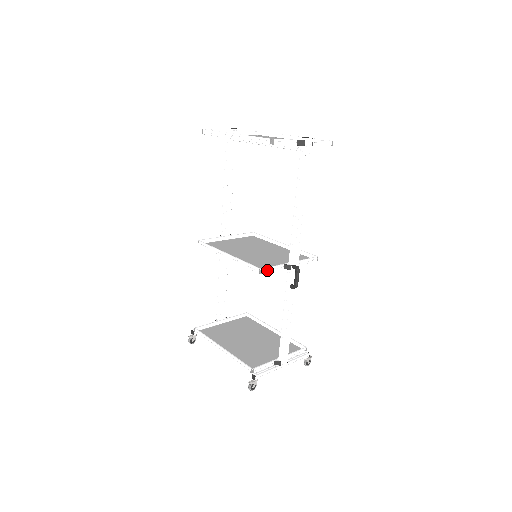
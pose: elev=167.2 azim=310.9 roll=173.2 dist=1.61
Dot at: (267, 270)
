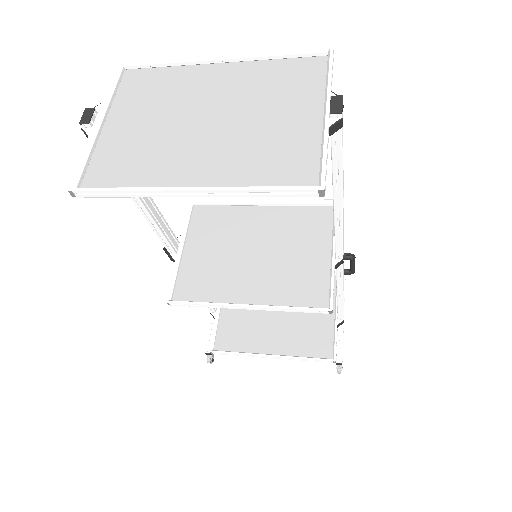
Dot at: (330, 298)
